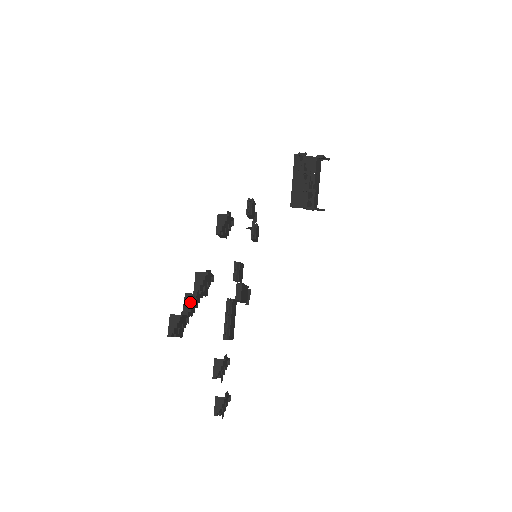
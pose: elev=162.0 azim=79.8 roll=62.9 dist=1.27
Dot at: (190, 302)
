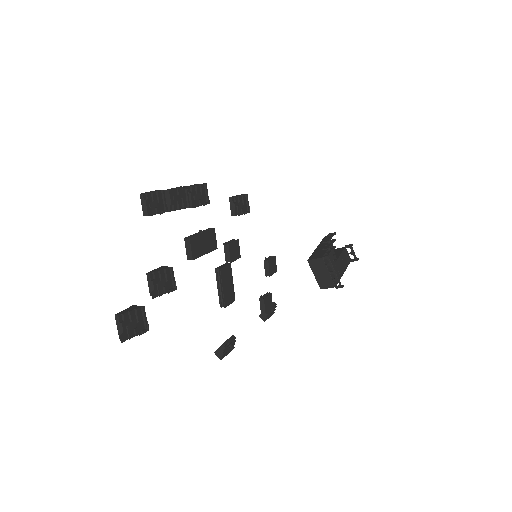
Dot at: (178, 188)
